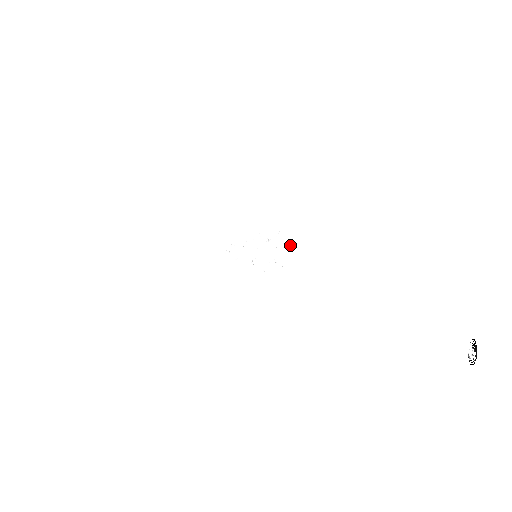
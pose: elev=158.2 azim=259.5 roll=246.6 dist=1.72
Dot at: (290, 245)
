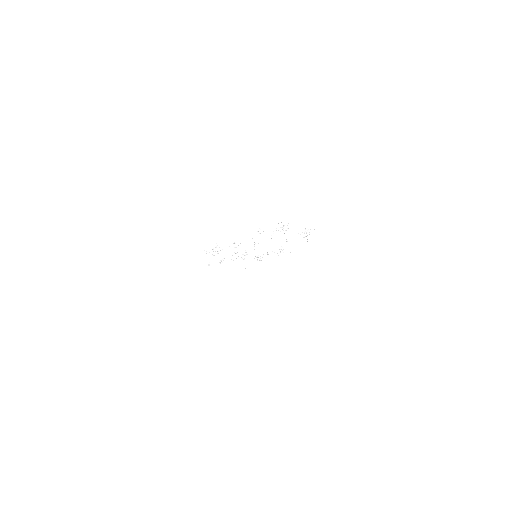
Dot at: (306, 235)
